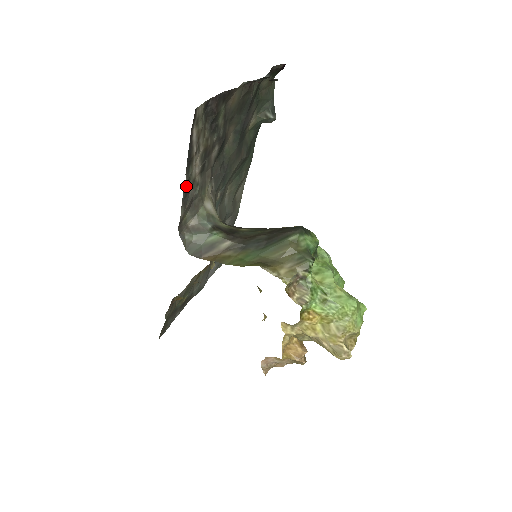
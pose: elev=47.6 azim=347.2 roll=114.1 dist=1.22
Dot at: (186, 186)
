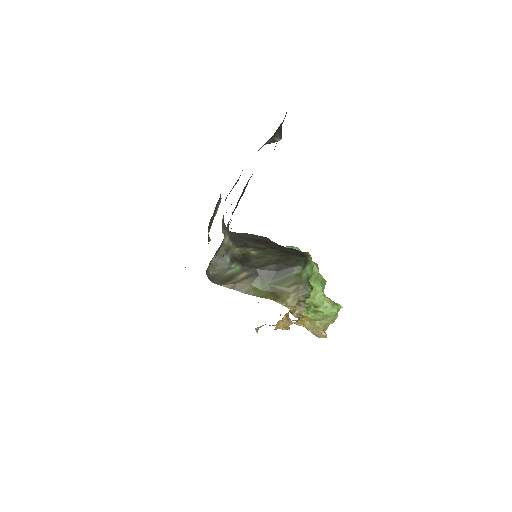
Dot at: occluded
